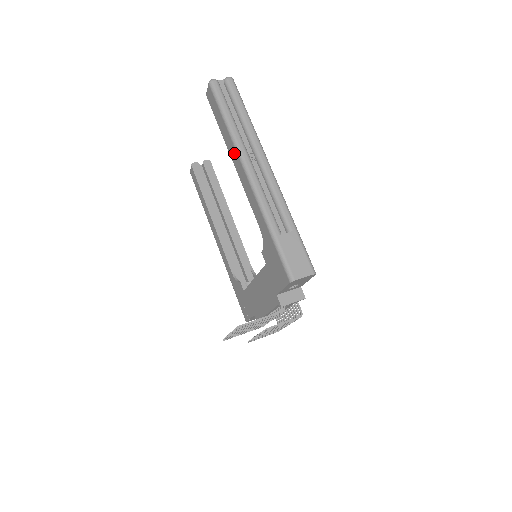
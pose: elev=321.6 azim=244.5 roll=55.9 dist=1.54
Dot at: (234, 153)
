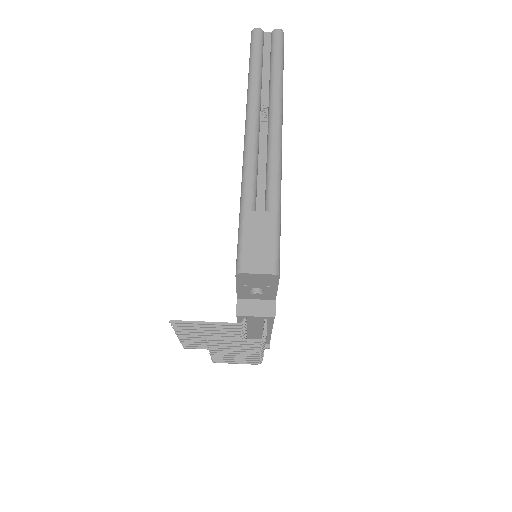
Dot at: occluded
